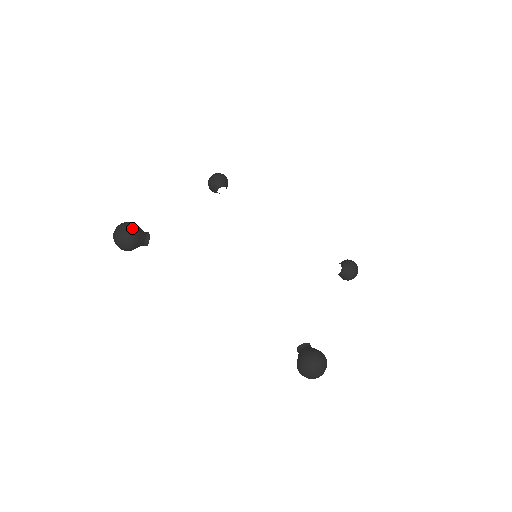
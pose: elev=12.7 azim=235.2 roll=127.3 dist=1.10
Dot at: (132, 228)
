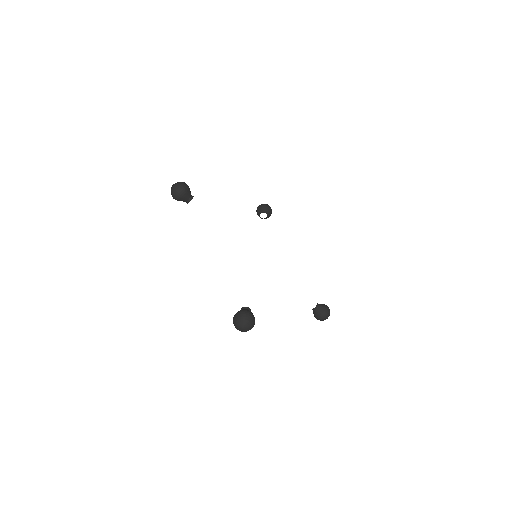
Dot at: (254, 318)
